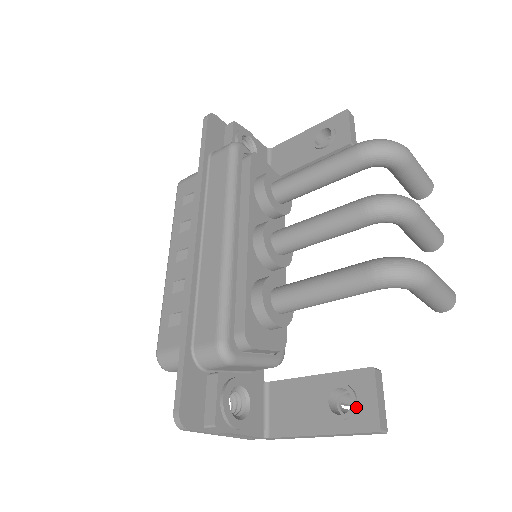
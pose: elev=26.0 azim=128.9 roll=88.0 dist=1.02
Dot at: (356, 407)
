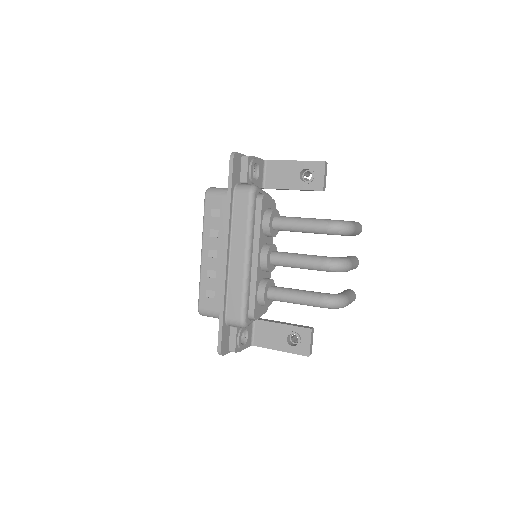
Dot at: (300, 344)
